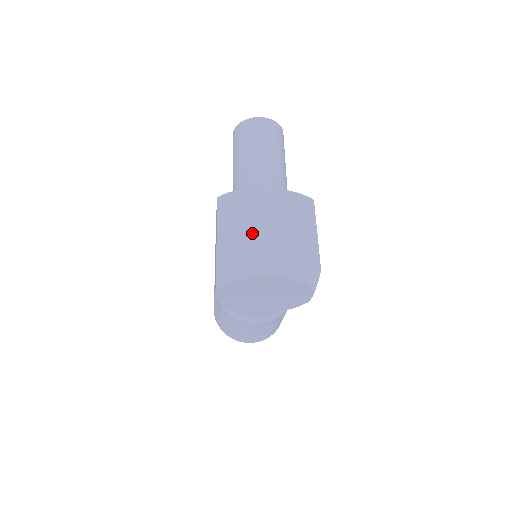
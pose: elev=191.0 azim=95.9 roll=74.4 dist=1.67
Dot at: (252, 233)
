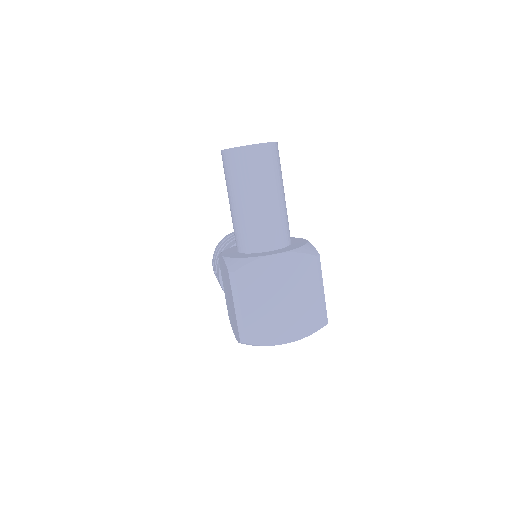
Dot at: (267, 306)
